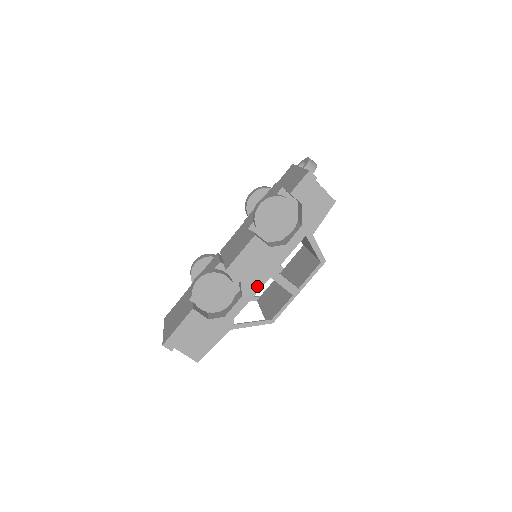
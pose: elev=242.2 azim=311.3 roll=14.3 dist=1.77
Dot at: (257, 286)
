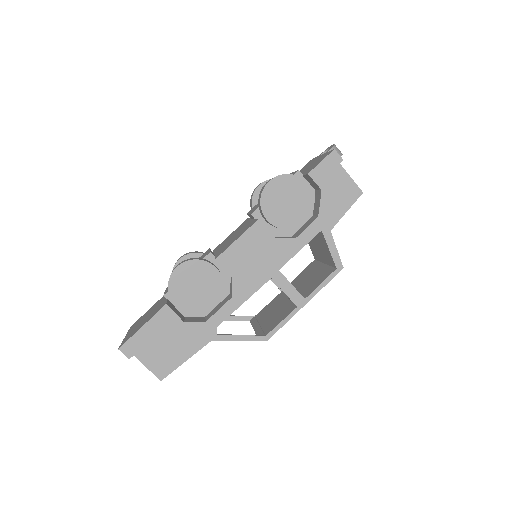
Dot at: (253, 287)
